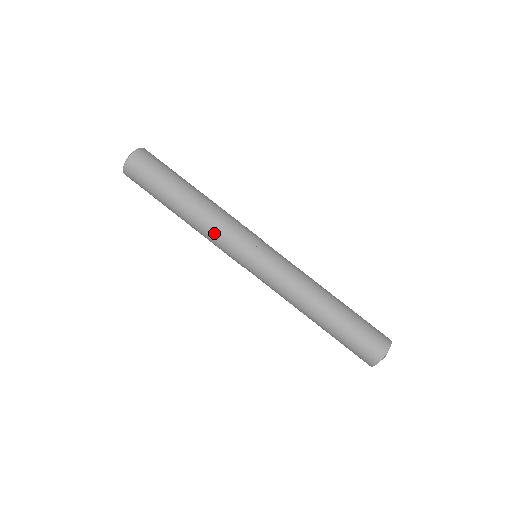
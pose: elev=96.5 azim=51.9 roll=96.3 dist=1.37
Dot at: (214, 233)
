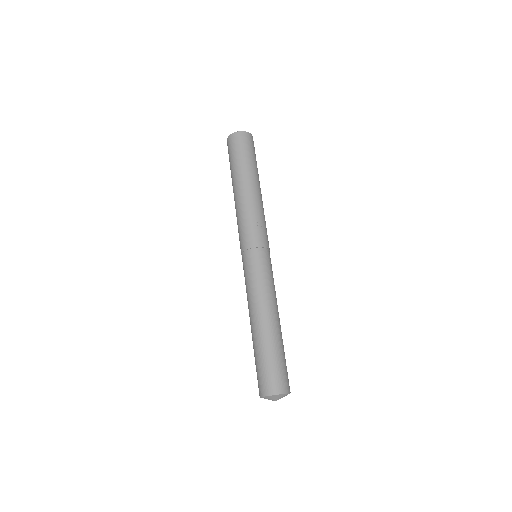
Dot at: (237, 221)
